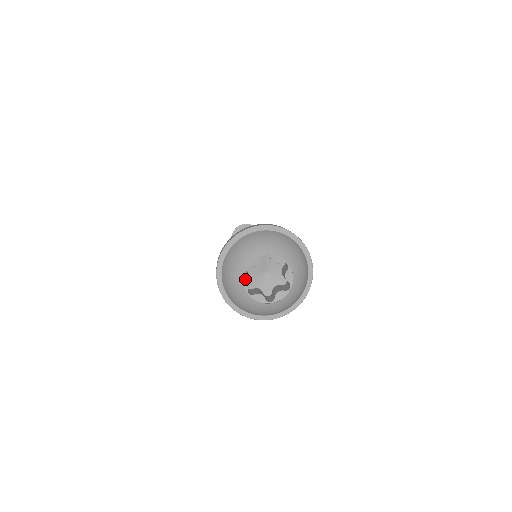
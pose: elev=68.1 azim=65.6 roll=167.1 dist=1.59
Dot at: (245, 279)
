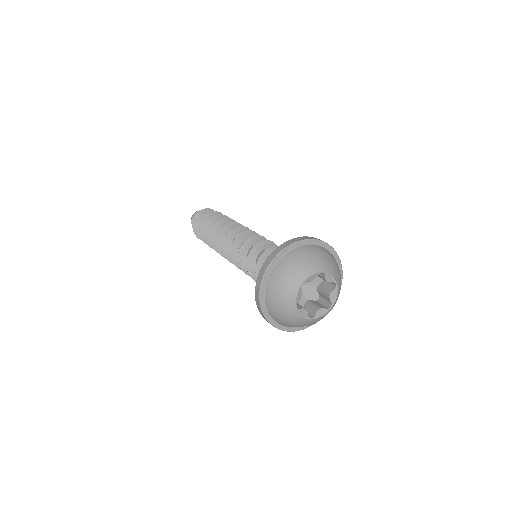
Dot at: (299, 293)
